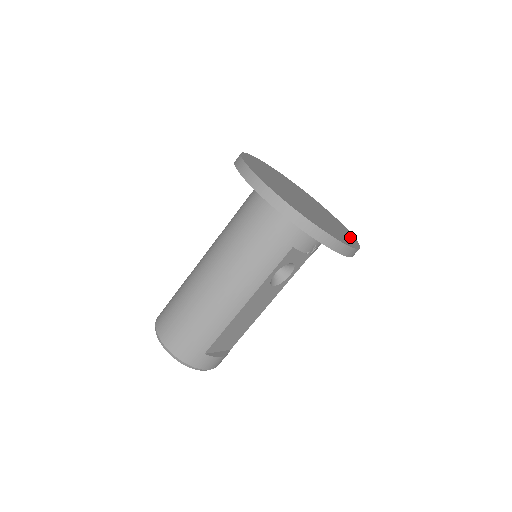
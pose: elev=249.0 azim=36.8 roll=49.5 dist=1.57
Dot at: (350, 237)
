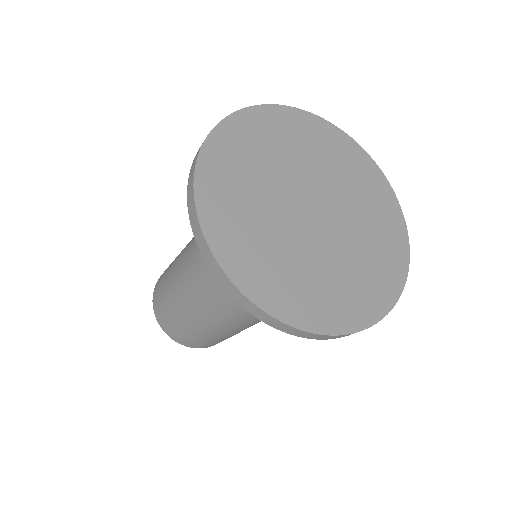
Dot at: (384, 197)
